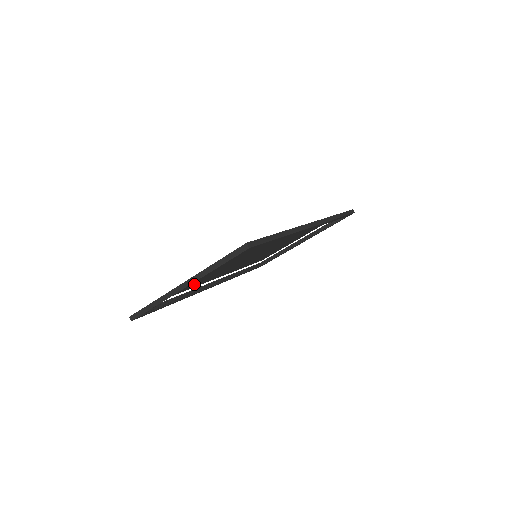
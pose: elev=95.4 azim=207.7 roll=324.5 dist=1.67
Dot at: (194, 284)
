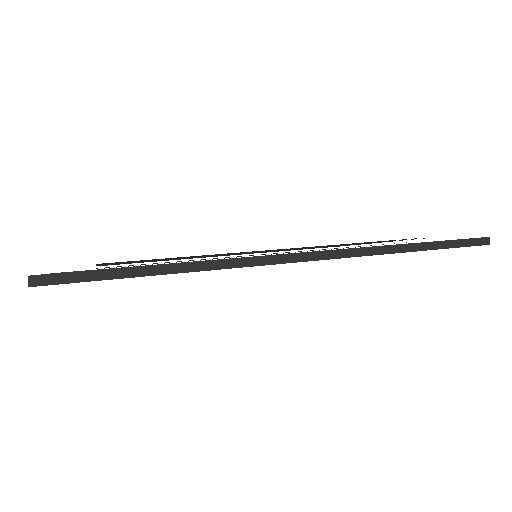
Dot at: occluded
